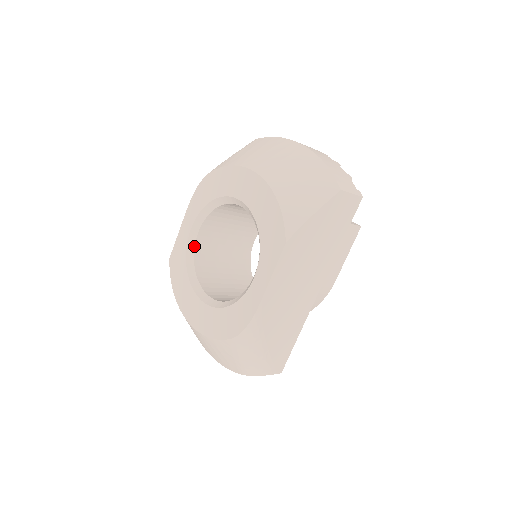
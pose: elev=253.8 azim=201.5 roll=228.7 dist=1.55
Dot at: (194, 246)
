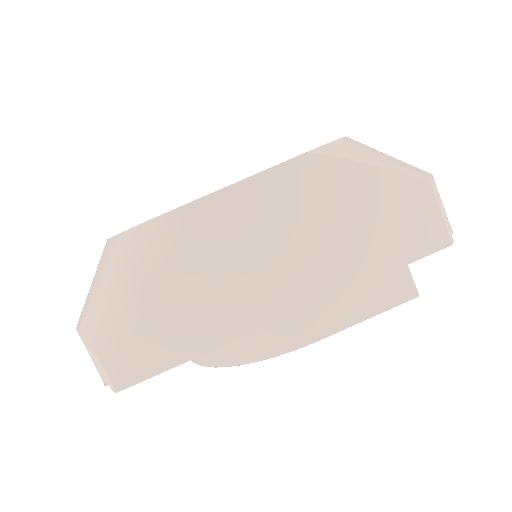
Dot at: occluded
